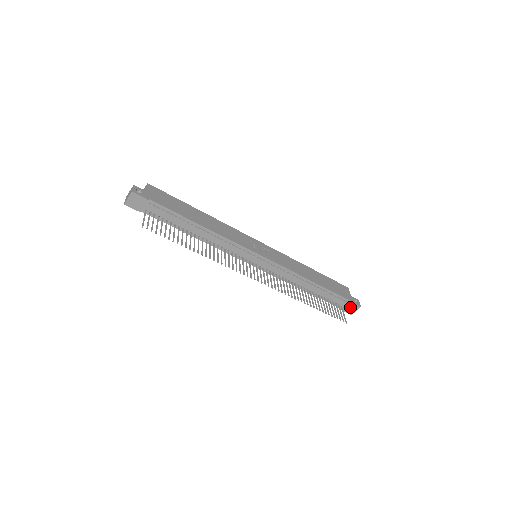
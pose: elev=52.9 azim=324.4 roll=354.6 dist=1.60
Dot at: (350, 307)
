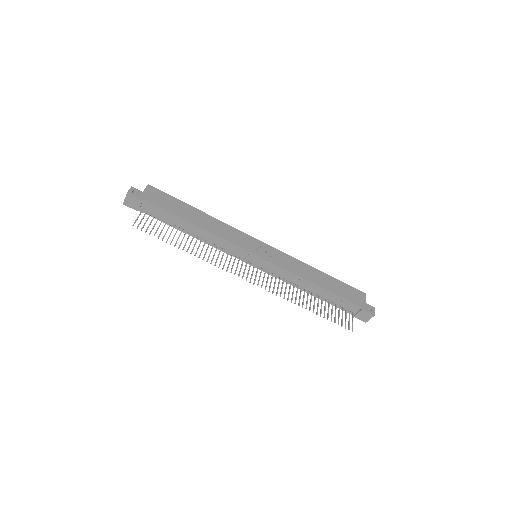
Dot at: (362, 314)
